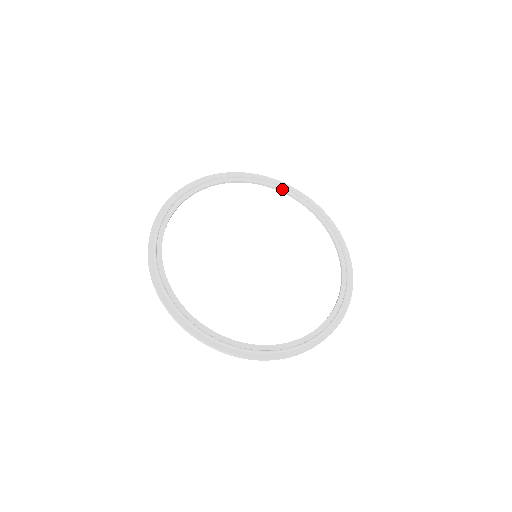
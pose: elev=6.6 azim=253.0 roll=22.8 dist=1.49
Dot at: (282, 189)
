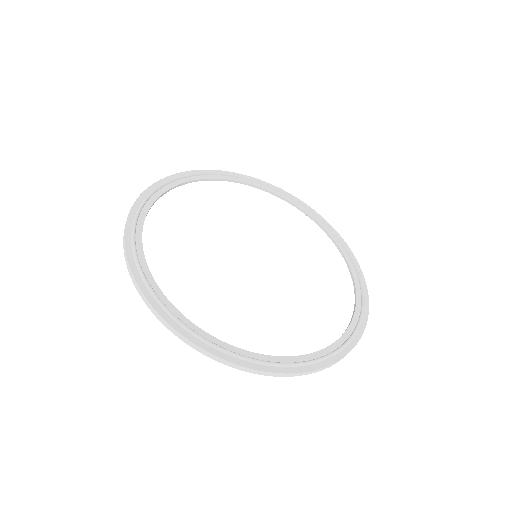
Dot at: (304, 209)
